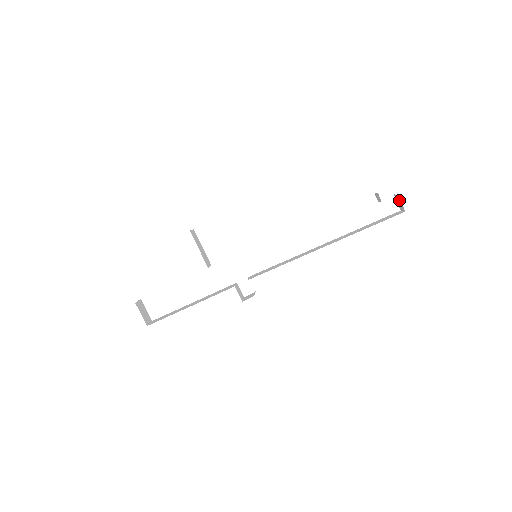
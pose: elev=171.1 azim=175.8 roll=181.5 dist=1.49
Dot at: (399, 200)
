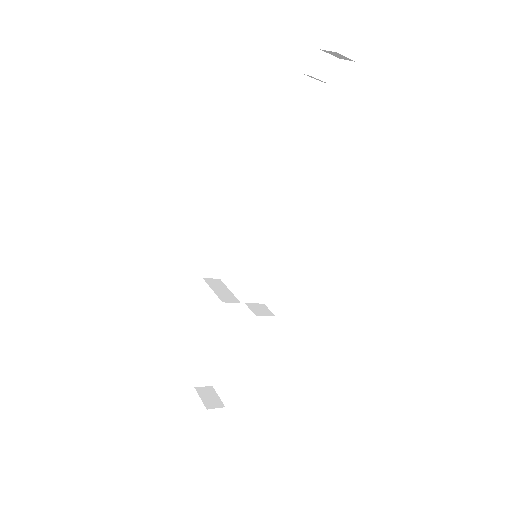
Dot at: (330, 53)
